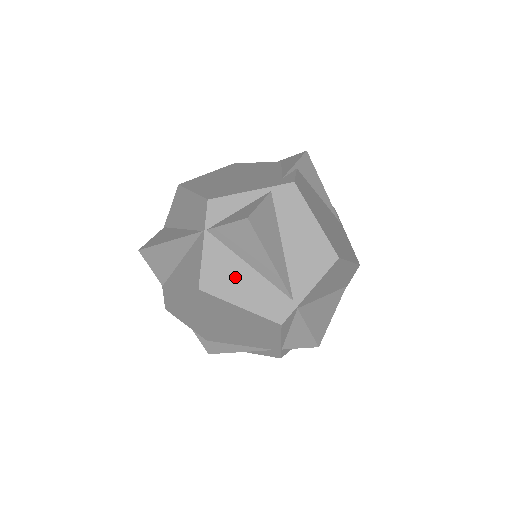
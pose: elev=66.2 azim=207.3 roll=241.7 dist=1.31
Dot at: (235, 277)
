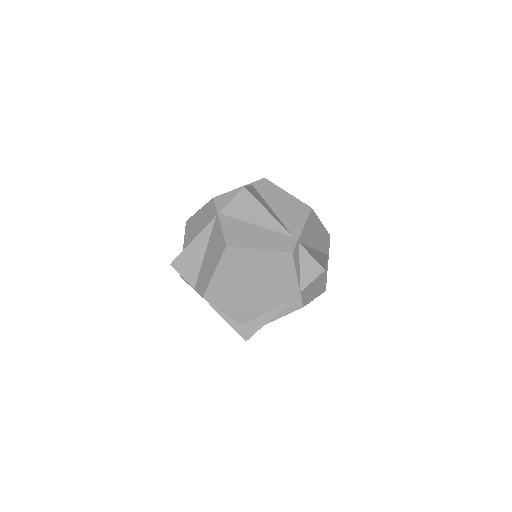
Dot at: (248, 234)
